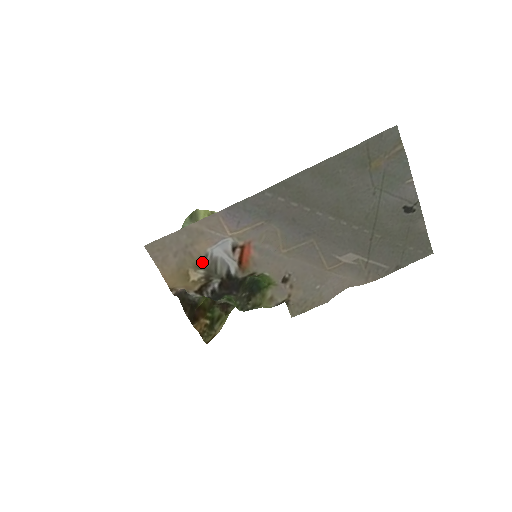
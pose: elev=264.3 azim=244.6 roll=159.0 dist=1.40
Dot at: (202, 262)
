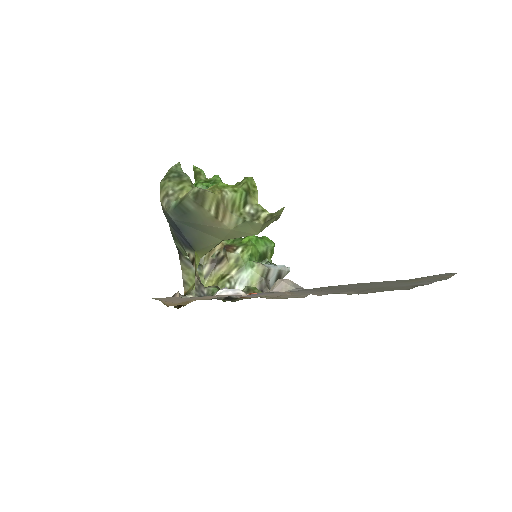
Dot at: occluded
